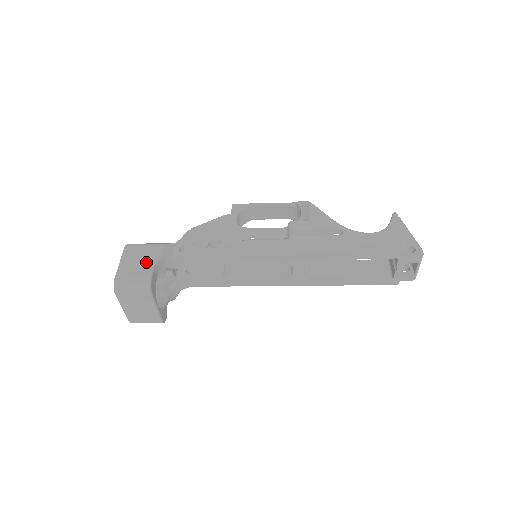
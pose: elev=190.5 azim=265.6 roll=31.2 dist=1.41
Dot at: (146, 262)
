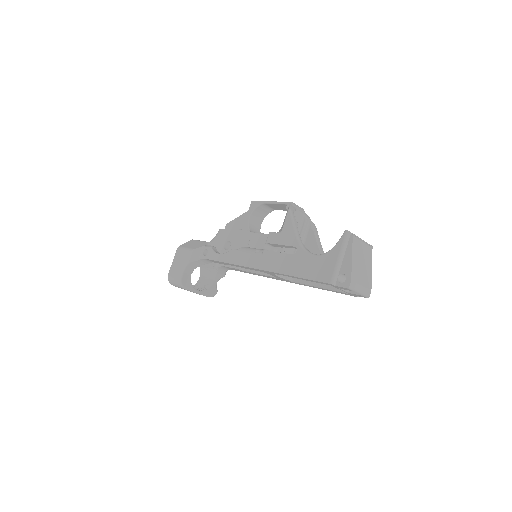
Dot at: (182, 265)
